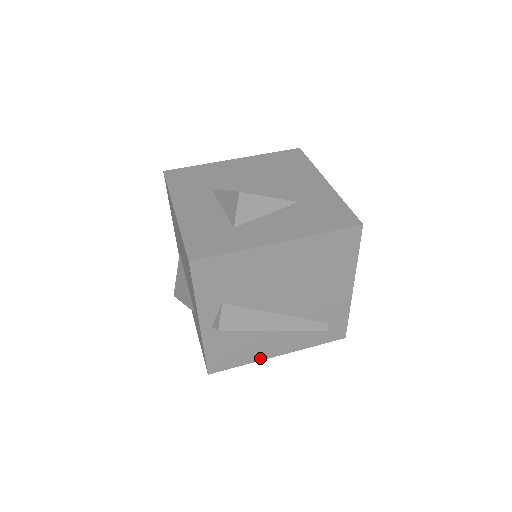
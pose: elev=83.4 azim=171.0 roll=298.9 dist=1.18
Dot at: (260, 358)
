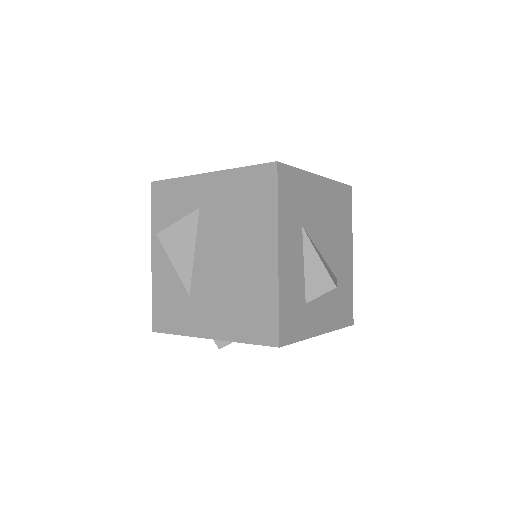
Dot at: occluded
